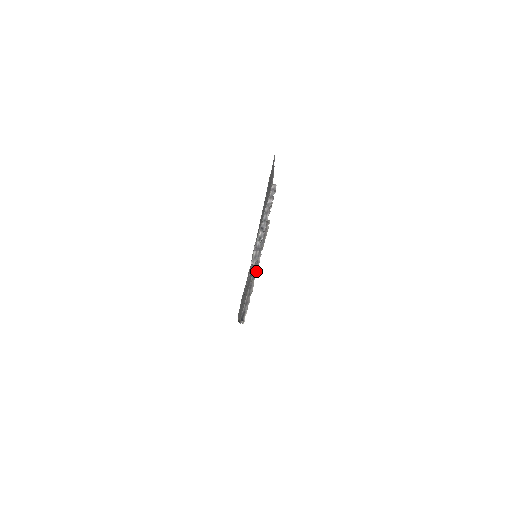
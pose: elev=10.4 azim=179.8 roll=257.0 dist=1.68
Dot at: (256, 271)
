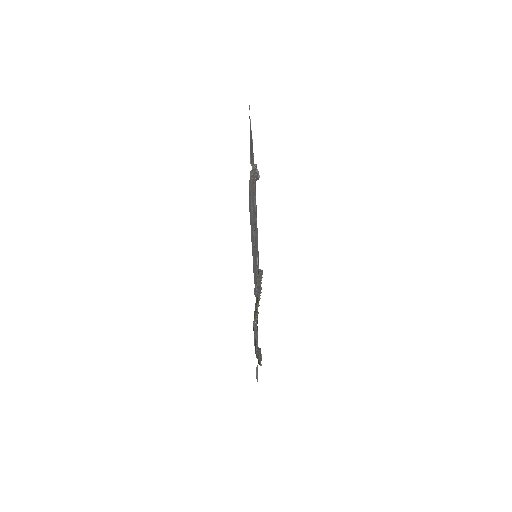
Dot at: (260, 283)
